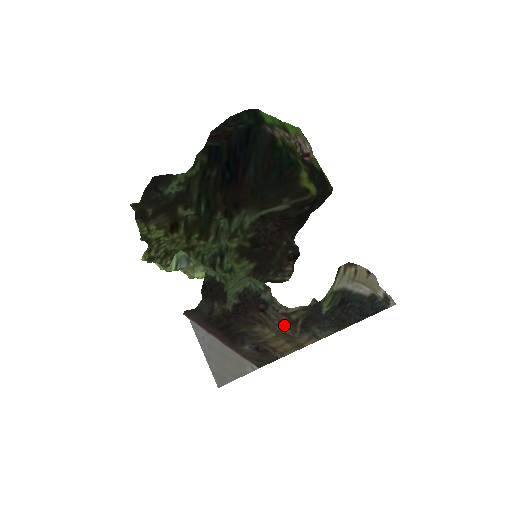
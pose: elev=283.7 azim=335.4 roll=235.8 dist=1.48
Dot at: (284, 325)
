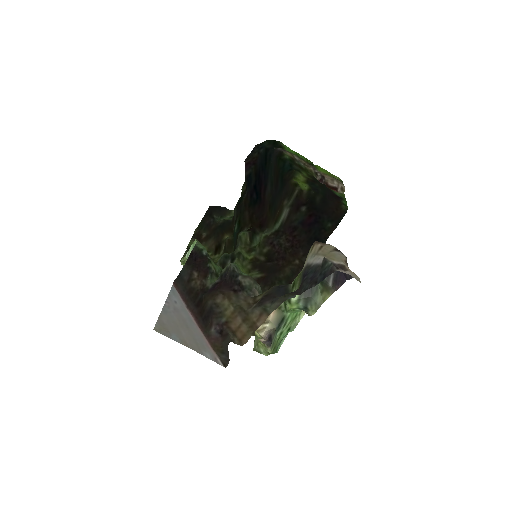
Dot at: (246, 303)
